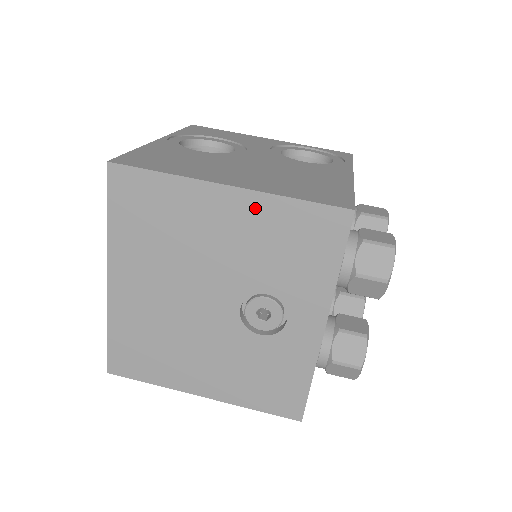
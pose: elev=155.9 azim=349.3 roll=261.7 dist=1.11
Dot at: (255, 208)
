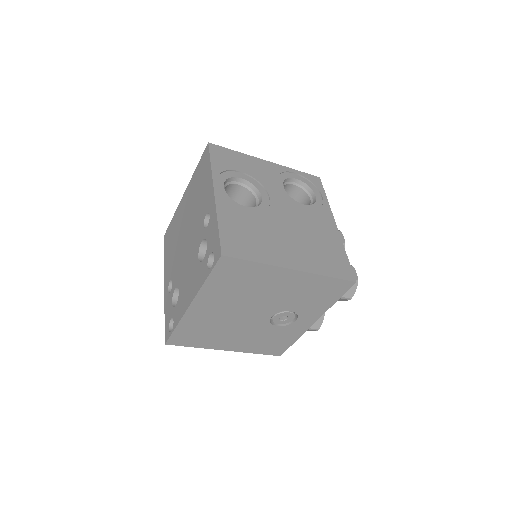
Dot at: (305, 279)
